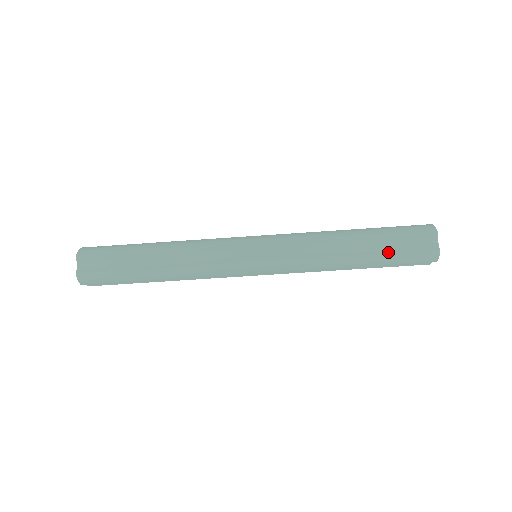
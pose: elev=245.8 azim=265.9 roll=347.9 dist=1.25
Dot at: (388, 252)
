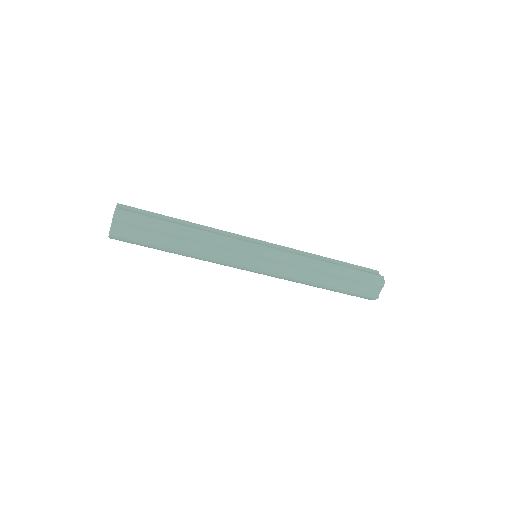
Dot at: (347, 289)
